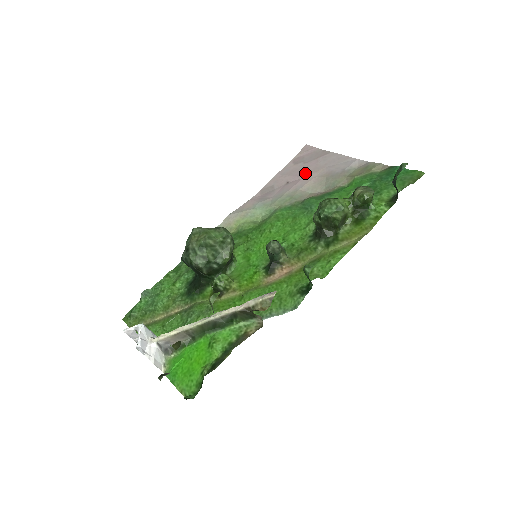
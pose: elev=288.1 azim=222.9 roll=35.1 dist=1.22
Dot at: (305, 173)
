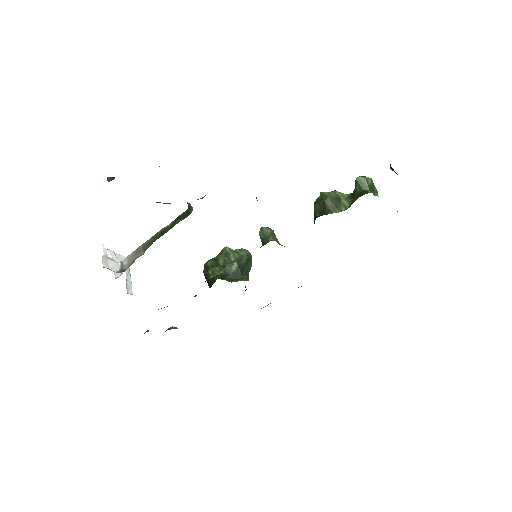
Dot at: occluded
